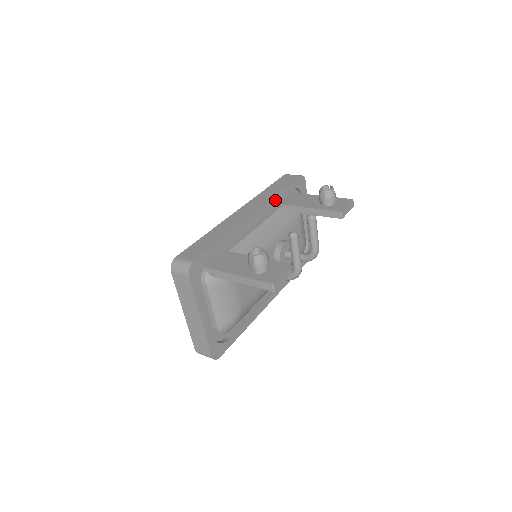
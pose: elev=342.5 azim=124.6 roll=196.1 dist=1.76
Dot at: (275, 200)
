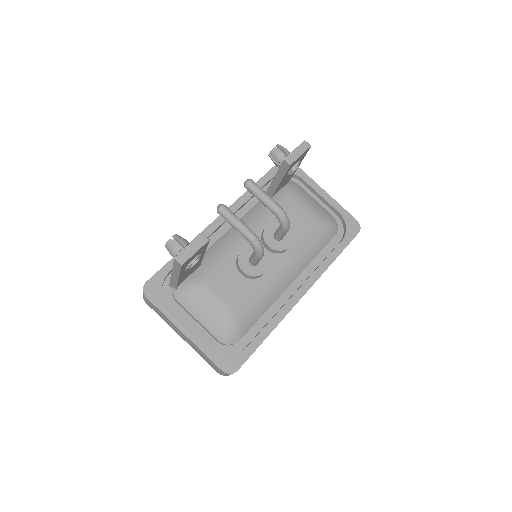
Dot at: (248, 195)
